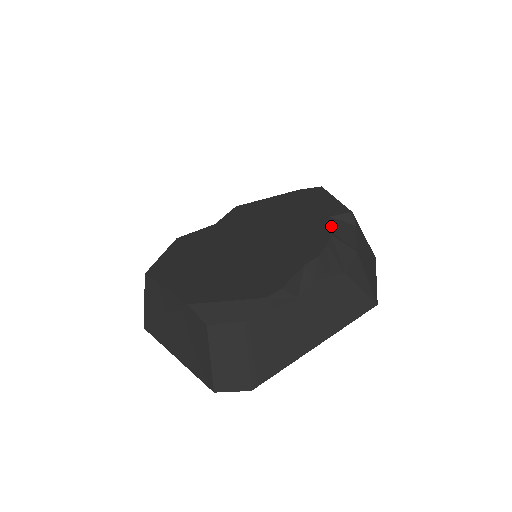
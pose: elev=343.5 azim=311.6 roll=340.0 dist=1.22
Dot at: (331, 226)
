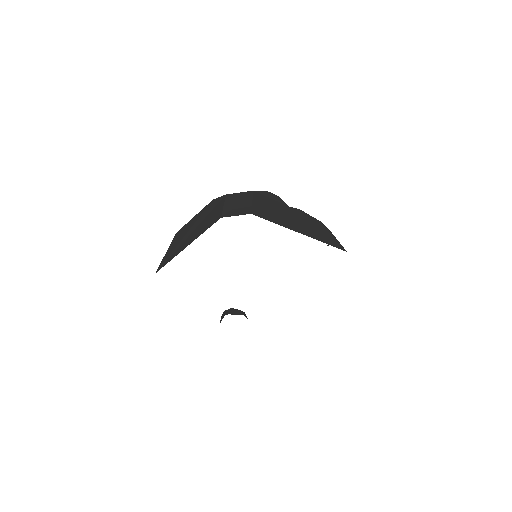
Dot at: occluded
